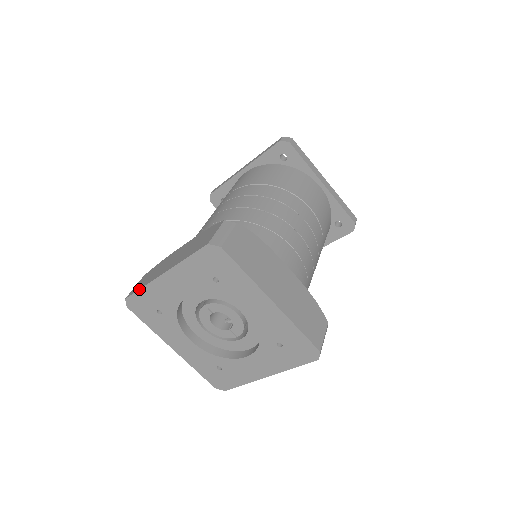
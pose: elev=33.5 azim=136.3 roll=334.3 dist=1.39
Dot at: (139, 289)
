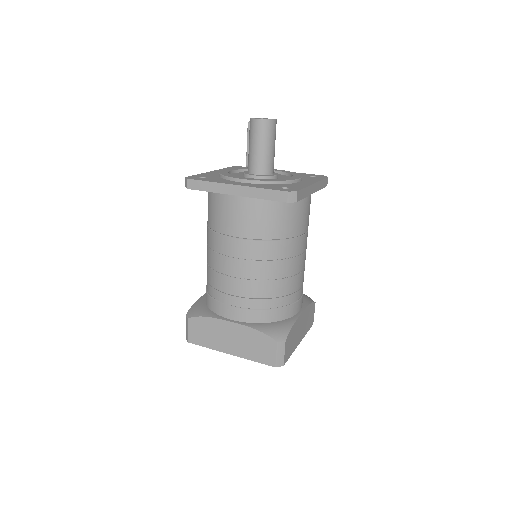
Dot at: occluded
